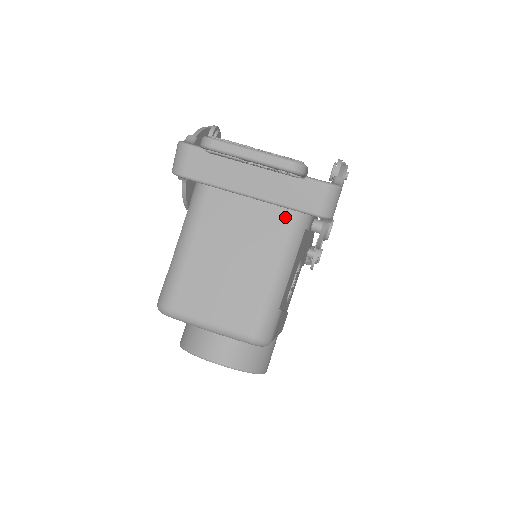
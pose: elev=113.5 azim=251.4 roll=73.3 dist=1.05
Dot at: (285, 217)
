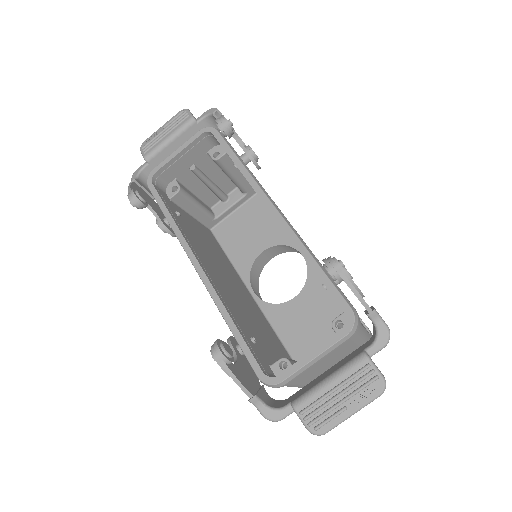
Dot at: (351, 343)
